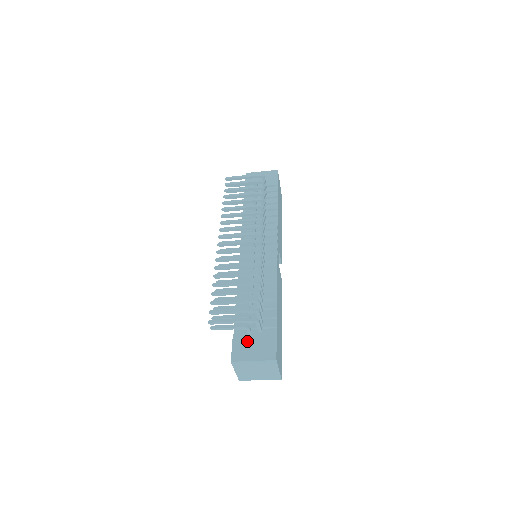
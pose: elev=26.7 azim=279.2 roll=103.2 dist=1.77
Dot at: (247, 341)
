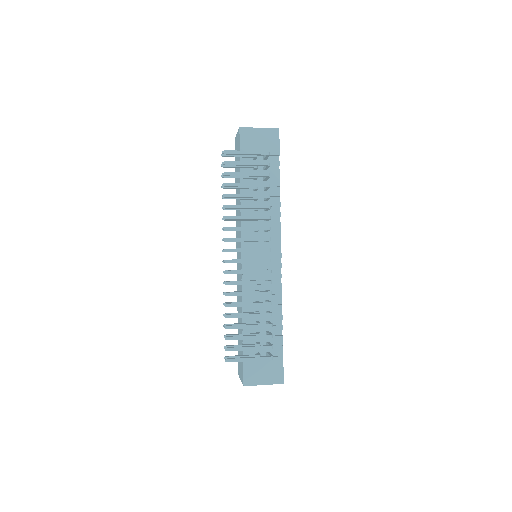
Dot at: (257, 366)
